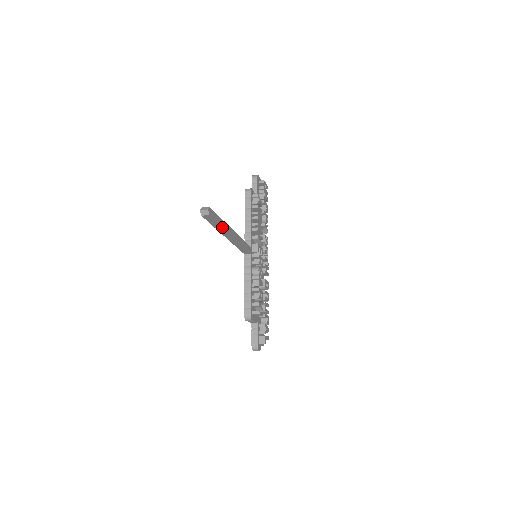
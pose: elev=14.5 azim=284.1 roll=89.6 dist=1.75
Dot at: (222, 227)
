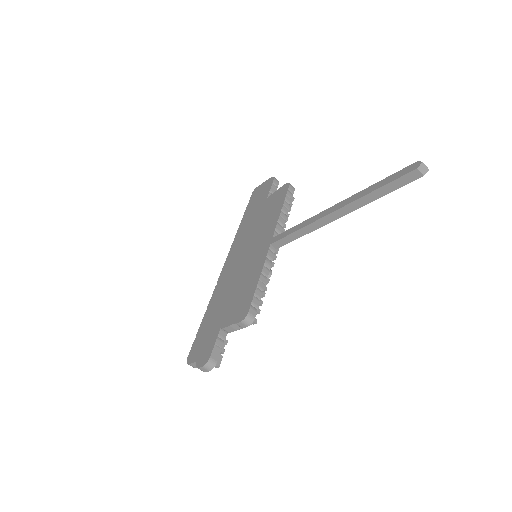
Dot at: (376, 198)
